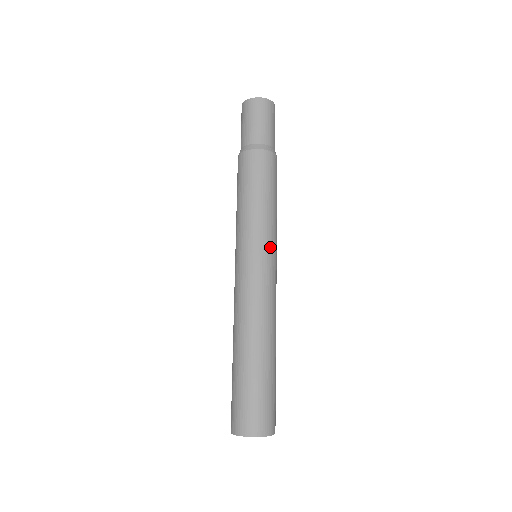
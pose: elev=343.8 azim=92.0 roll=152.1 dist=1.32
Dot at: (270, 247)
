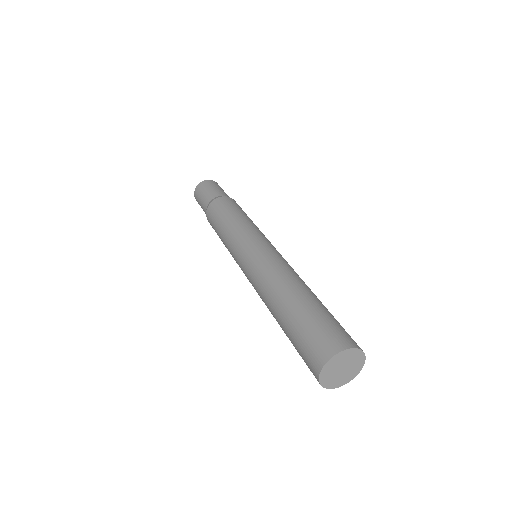
Dot at: occluded
